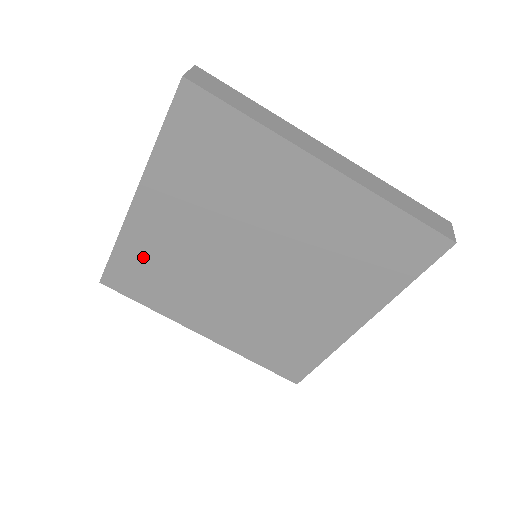
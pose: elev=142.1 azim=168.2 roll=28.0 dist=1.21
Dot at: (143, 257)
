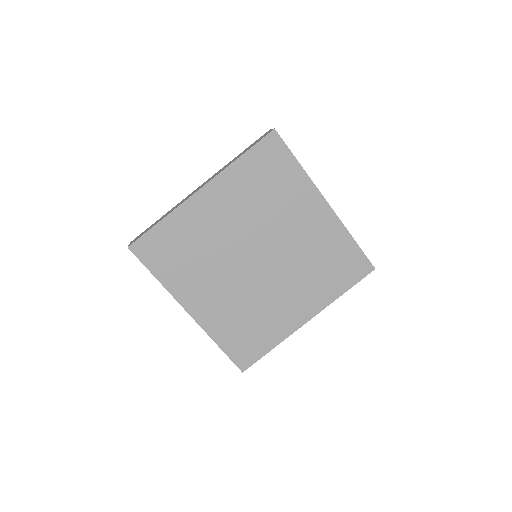
Dot at: (180, 234)
